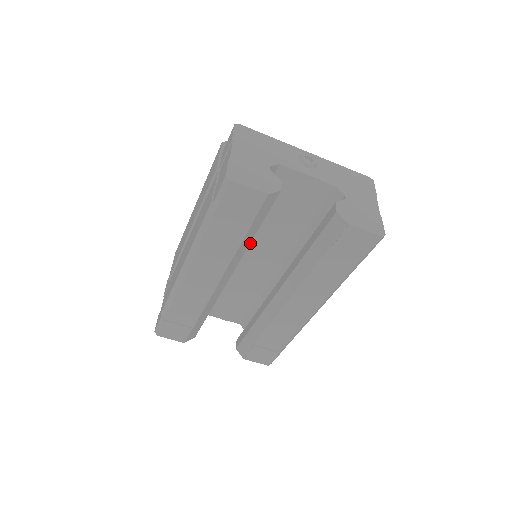
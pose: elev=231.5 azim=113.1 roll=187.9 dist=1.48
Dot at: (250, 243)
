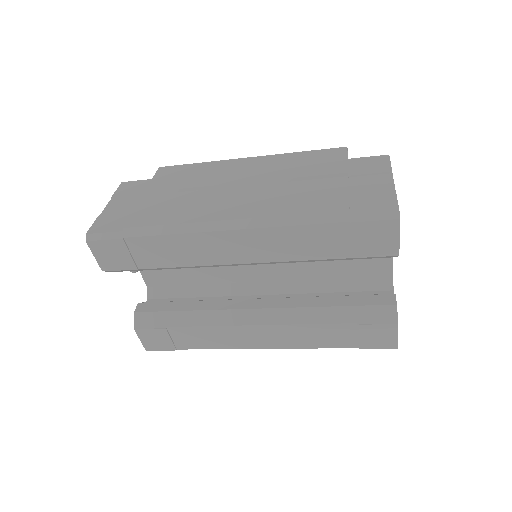
Dot at: occluded
